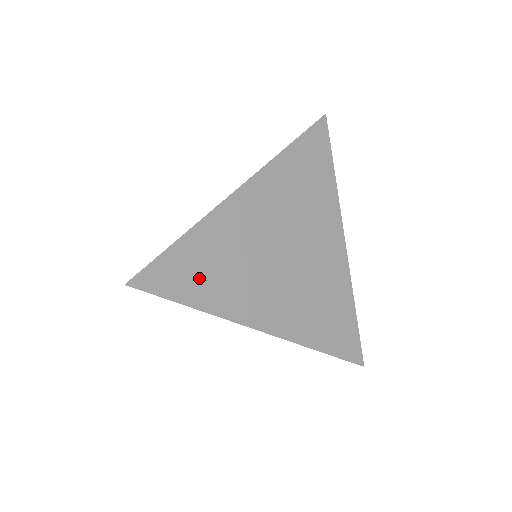
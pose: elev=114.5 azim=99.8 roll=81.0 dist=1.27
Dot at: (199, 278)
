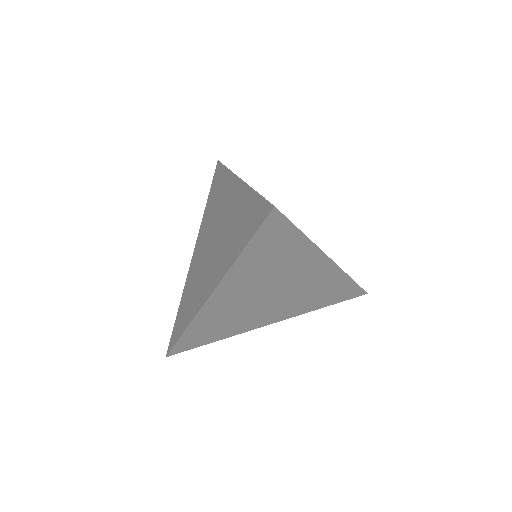
Dot at: occluded
